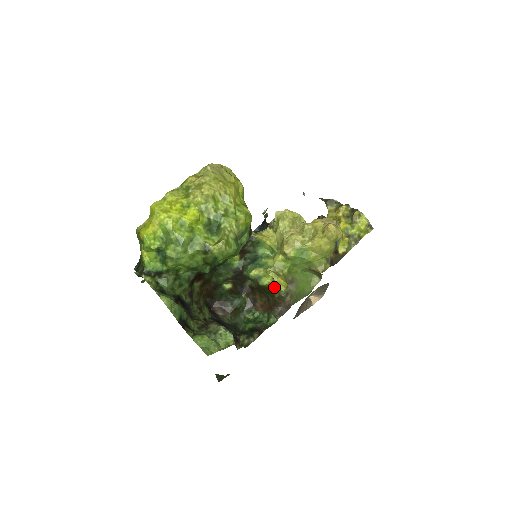
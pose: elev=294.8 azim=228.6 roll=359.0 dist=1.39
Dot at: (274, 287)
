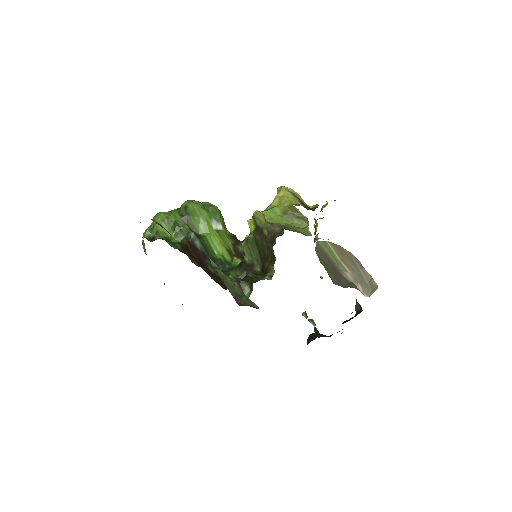
Dot at: (258, 227)
